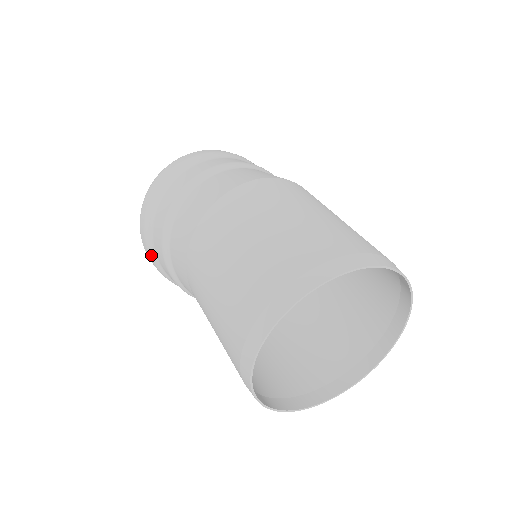
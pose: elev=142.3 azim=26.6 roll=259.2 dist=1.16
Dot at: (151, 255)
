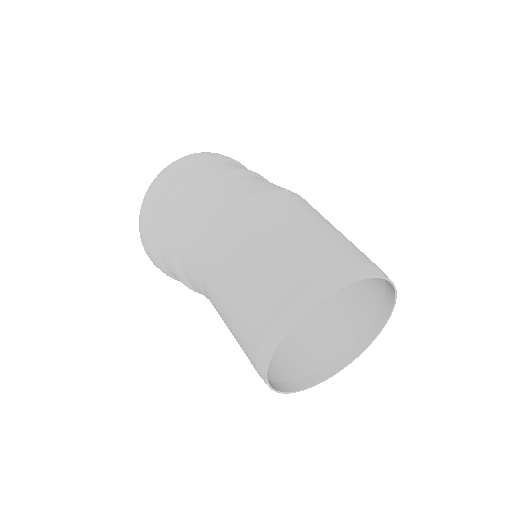
Dot at: (150, 231)
